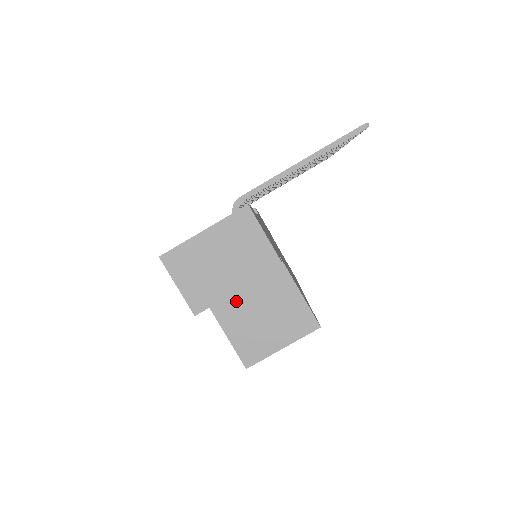
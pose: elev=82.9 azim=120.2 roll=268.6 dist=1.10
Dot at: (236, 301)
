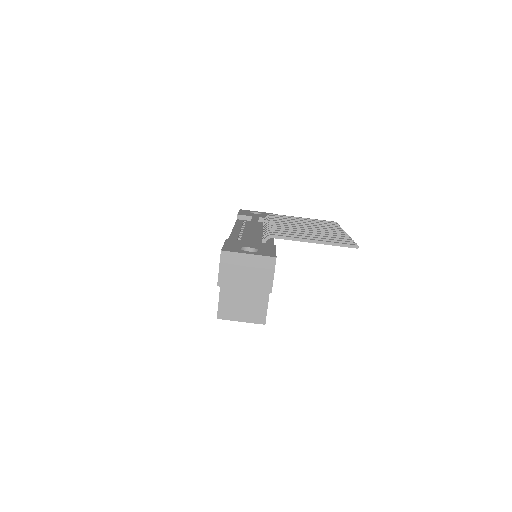
Dot at: occluded
